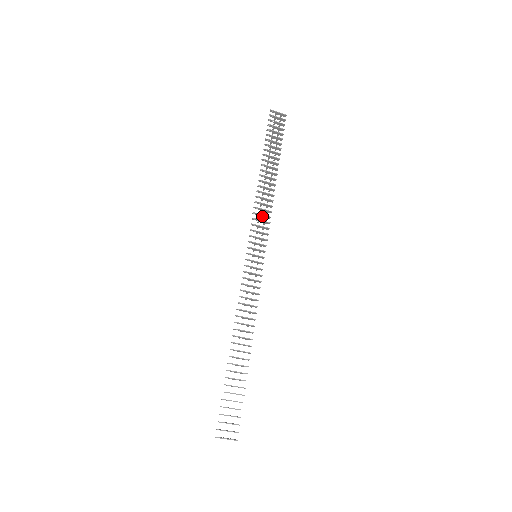
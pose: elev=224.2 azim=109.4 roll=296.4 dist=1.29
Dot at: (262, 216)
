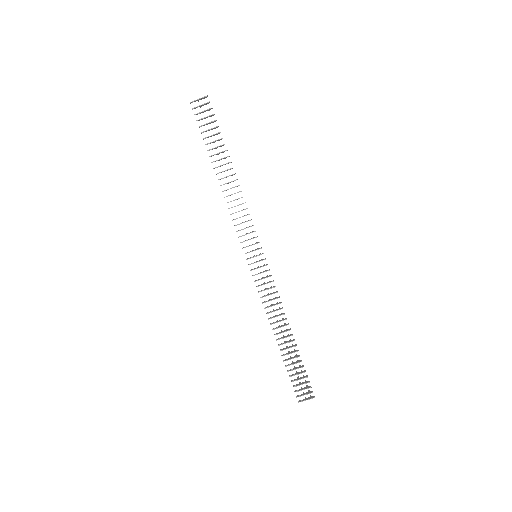
Dot at: occluded
